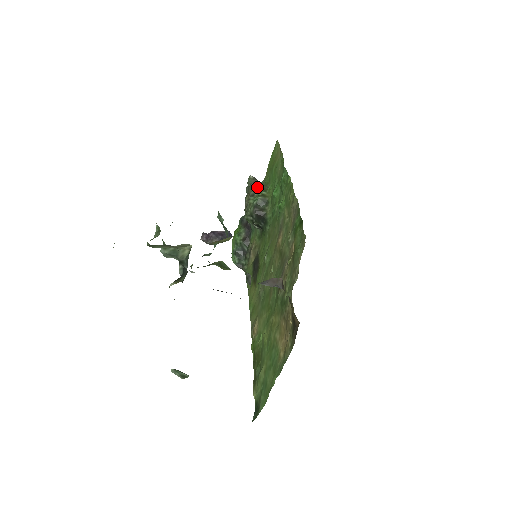
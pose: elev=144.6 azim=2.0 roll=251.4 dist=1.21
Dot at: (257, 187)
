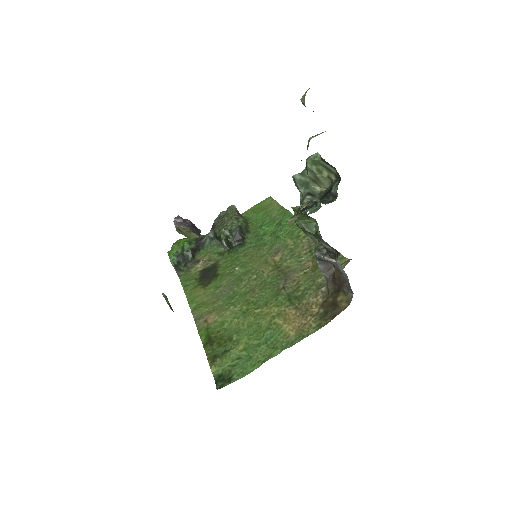
Dot at: (241, 216)
